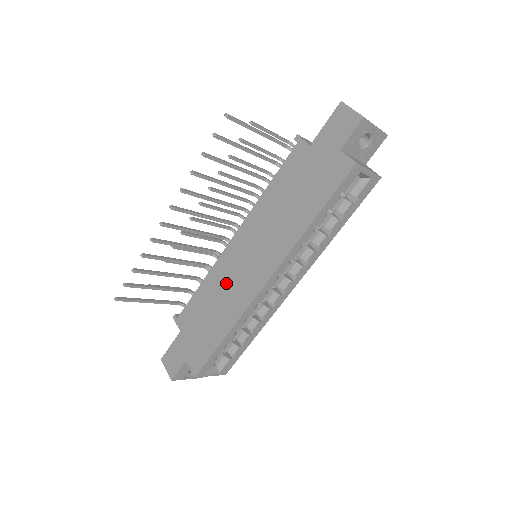
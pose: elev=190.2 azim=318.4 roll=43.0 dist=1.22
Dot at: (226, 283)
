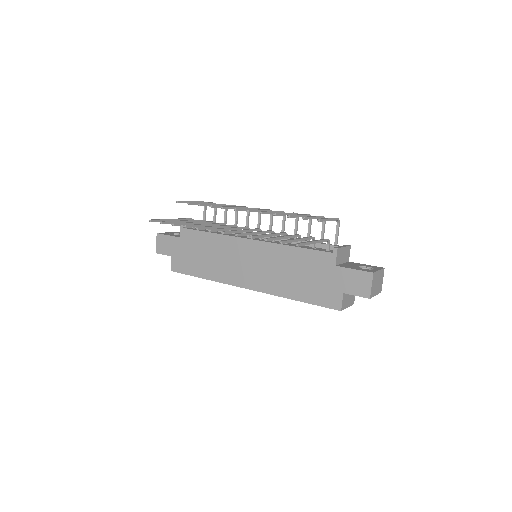
Dot at: (226, 256)
